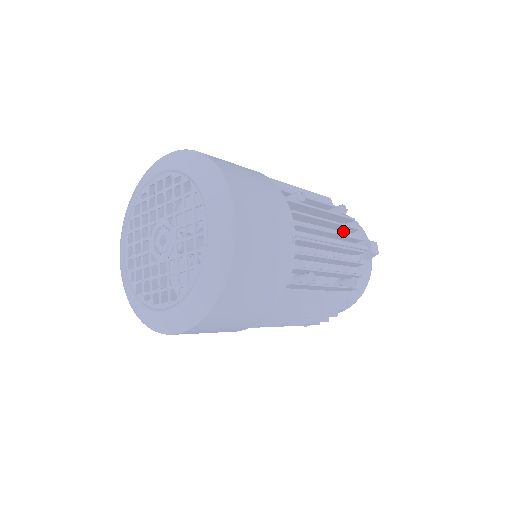
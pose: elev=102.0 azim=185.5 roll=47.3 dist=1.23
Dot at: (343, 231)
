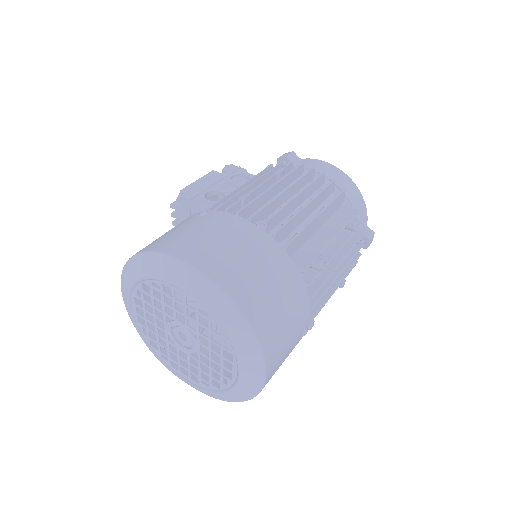
Dot at: occluded
